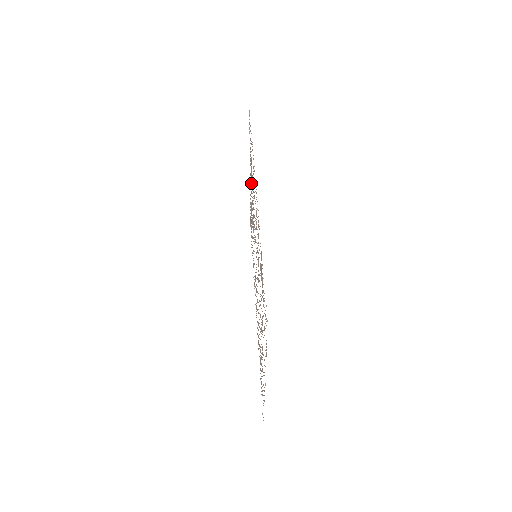
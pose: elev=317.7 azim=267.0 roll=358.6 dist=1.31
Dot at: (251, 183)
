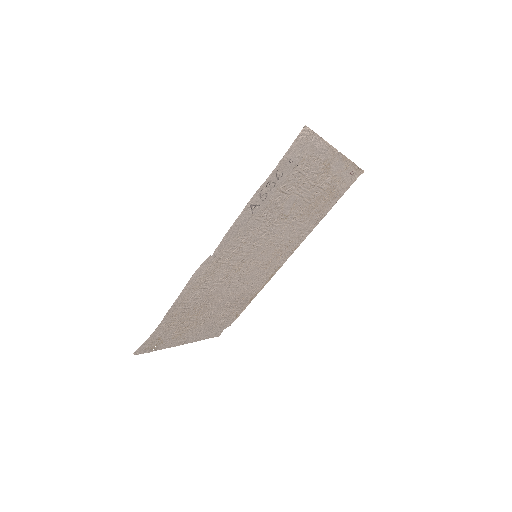
Dot at: (302, 185)
